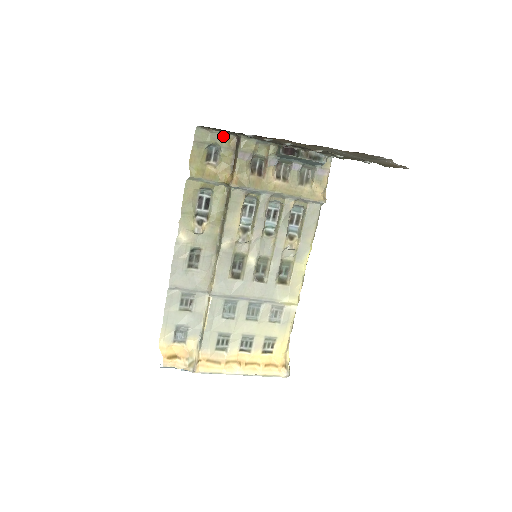
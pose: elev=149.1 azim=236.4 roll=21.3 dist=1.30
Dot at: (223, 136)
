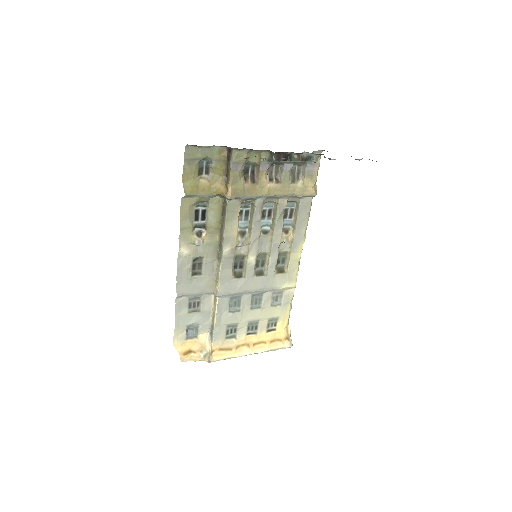
Dot at: (213, 149)
